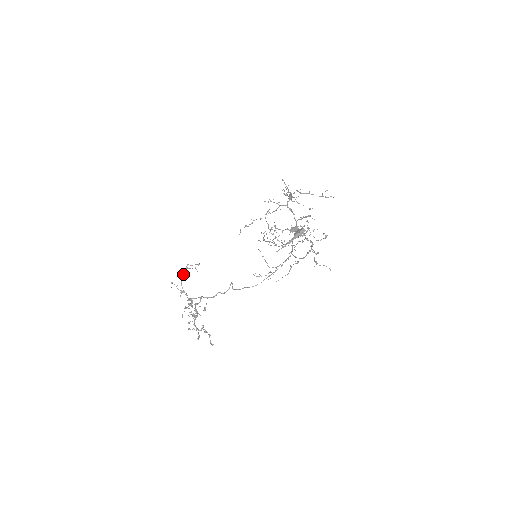
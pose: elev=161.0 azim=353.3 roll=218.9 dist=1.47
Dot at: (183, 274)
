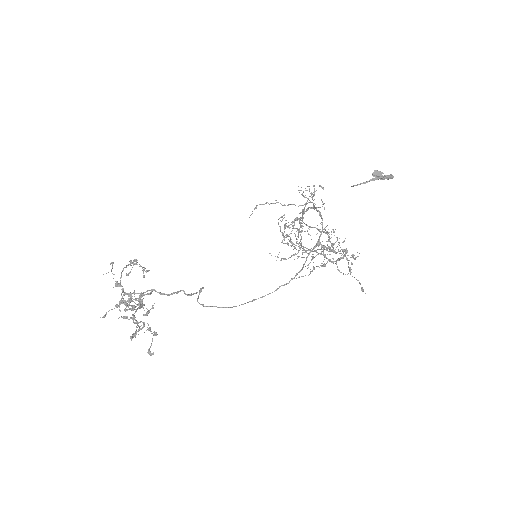
Dot at: (128, 264)
